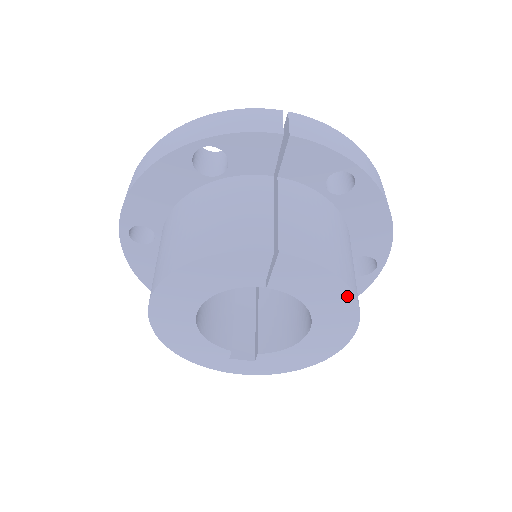
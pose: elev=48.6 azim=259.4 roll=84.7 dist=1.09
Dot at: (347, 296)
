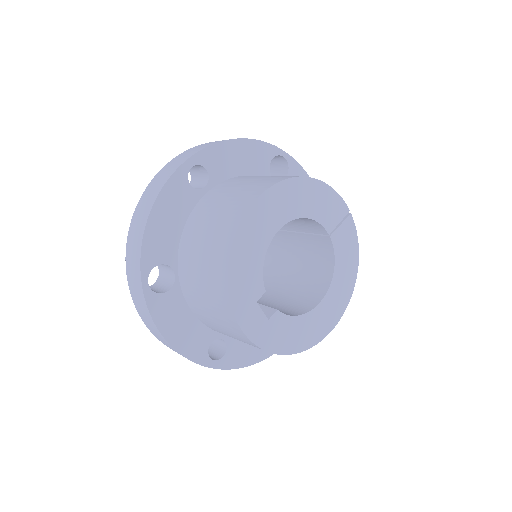
Dot at: (353, 279)
